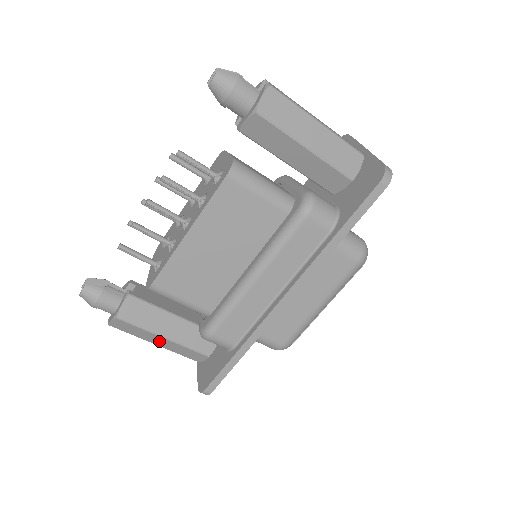
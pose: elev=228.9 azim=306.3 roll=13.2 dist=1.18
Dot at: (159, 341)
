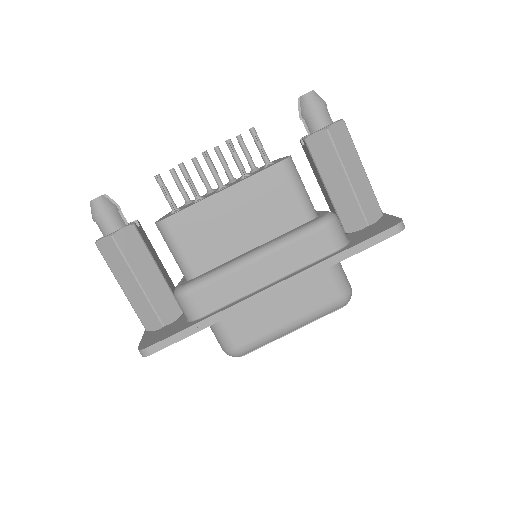
Dot at: (129, 285)
